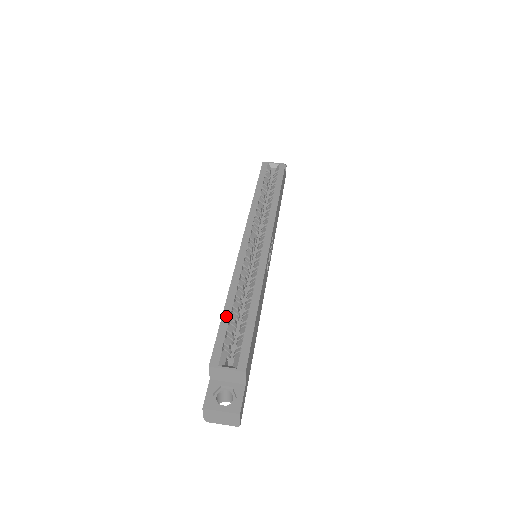
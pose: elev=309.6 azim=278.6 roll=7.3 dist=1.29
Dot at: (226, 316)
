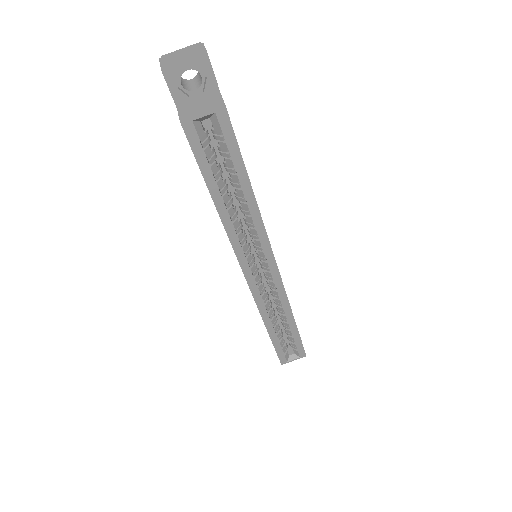
Dot at: (275, 340)
